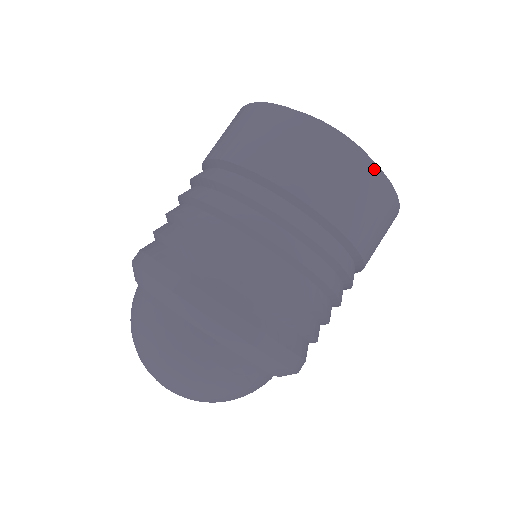
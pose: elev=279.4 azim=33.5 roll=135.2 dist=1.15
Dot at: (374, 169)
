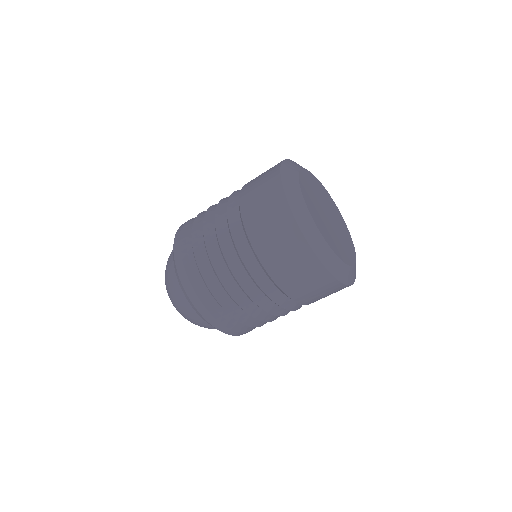
Dot at: occluded
